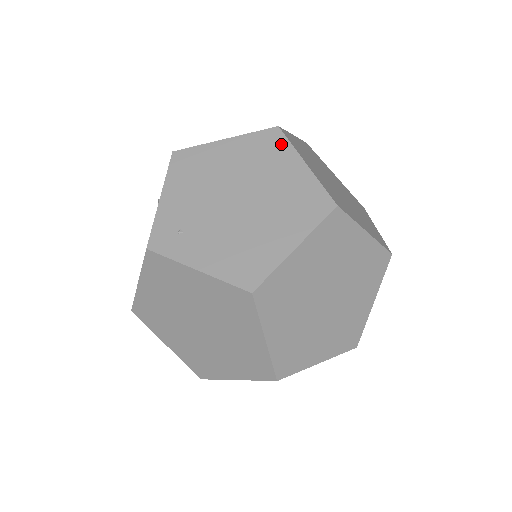
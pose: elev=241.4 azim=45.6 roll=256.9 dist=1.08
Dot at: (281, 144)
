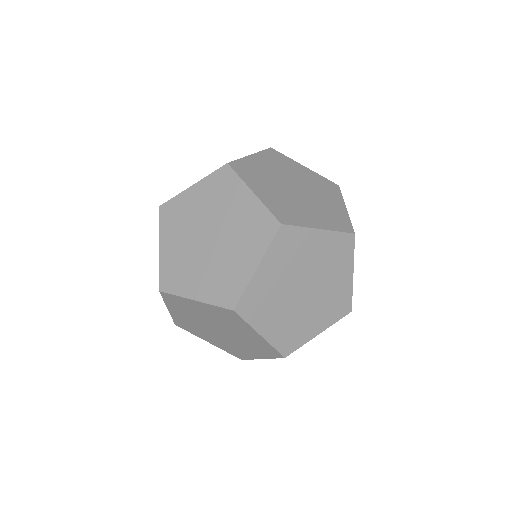
Dot at: (232, 179)
